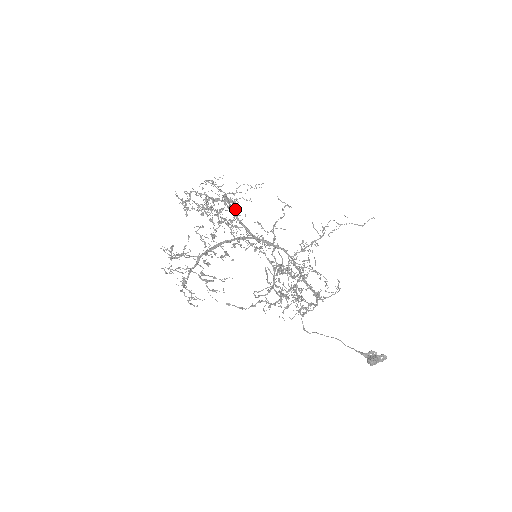
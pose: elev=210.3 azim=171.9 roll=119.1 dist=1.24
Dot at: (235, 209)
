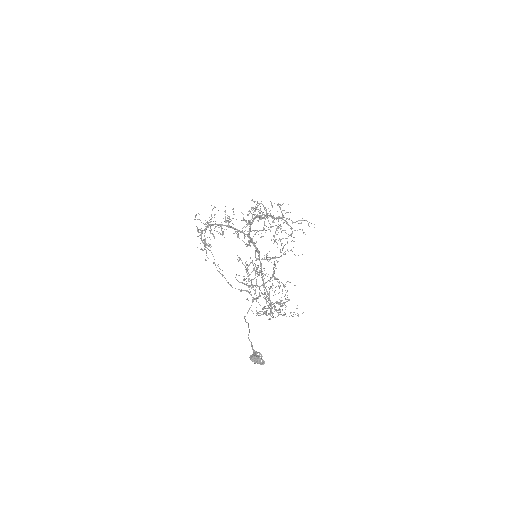
Dot at: (290, 234)
